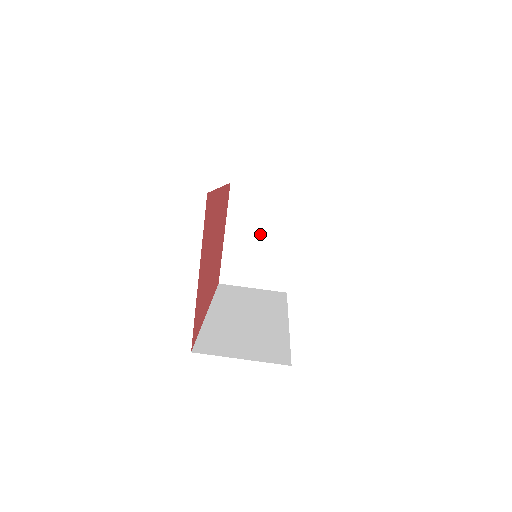
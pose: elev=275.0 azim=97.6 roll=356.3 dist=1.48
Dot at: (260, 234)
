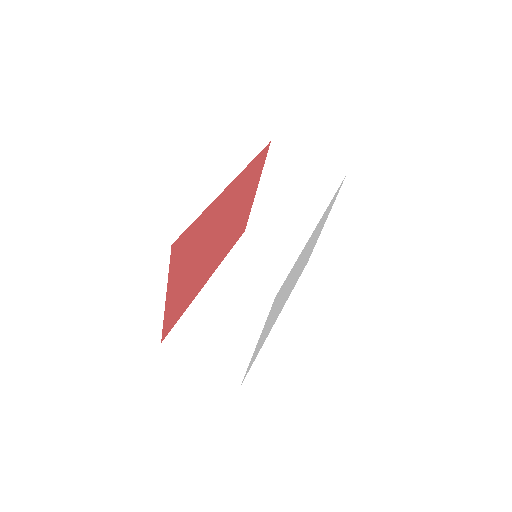
Dot at: (293, 201)
